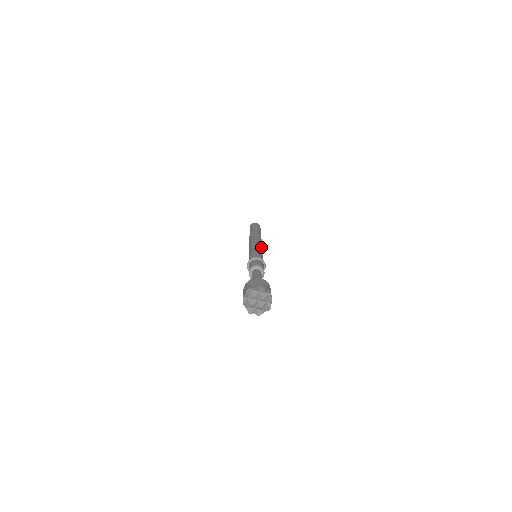
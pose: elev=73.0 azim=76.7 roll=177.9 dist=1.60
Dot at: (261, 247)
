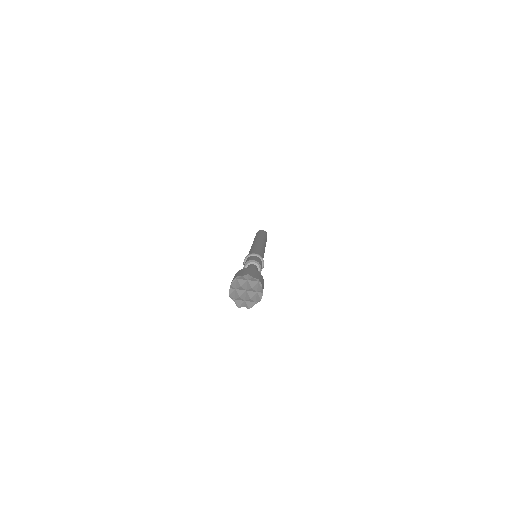
Dot at: (262, 247)
